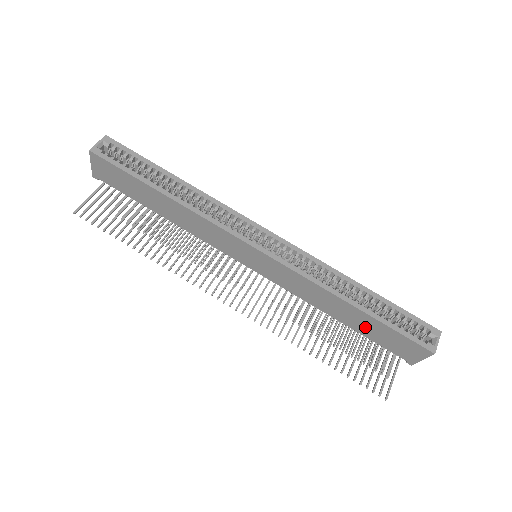
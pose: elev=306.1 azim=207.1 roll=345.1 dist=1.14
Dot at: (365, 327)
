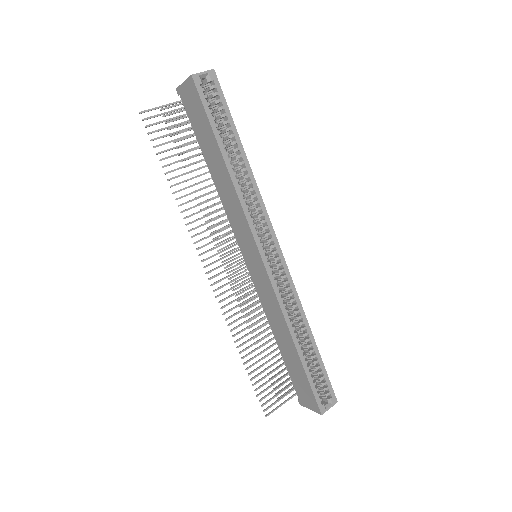
Dot at: (291, 362)
